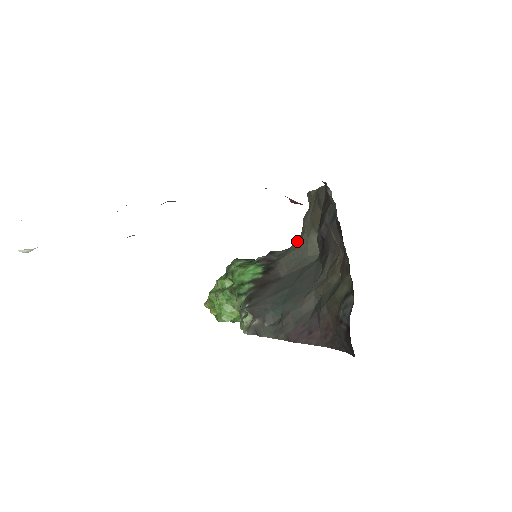
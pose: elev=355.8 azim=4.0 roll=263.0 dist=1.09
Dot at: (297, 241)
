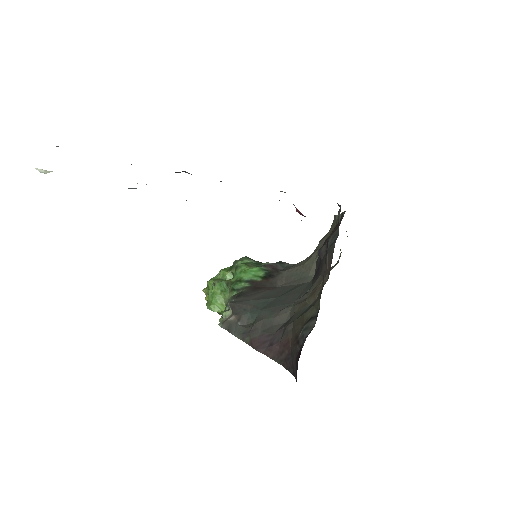
Dot at: (306, 259)
